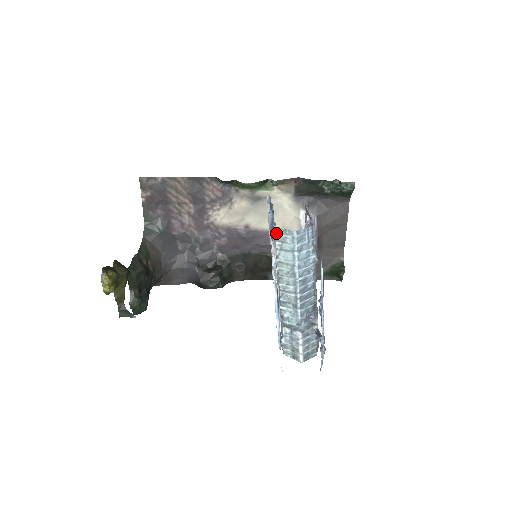
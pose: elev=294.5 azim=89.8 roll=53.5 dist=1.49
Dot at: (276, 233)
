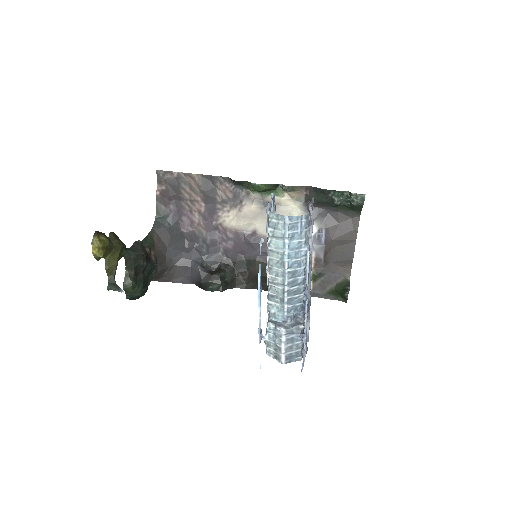
Dot at: (269, 218)
